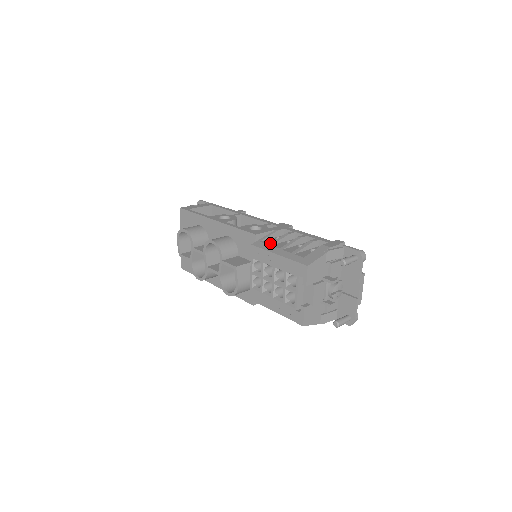
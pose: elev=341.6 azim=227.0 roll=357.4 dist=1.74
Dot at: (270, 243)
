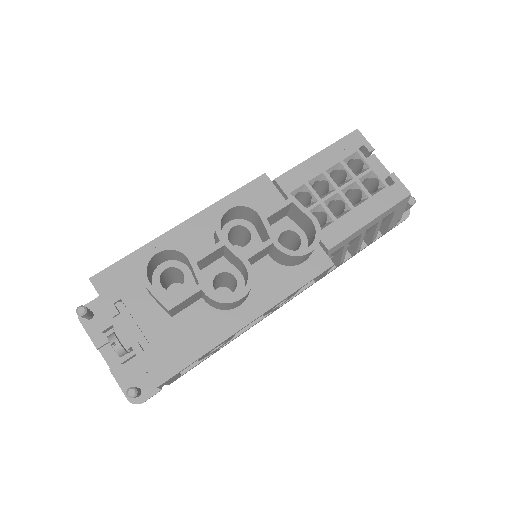
Dot at: occluded
